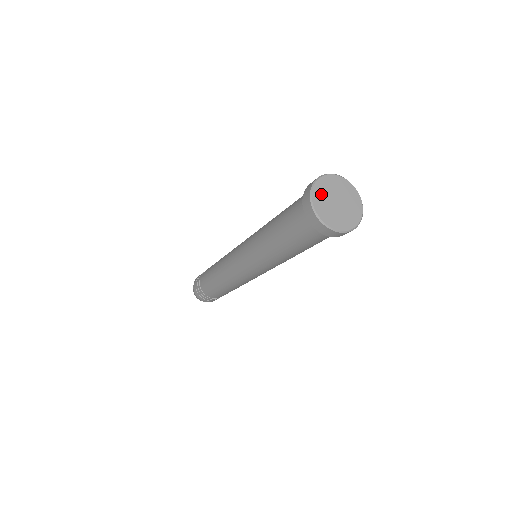
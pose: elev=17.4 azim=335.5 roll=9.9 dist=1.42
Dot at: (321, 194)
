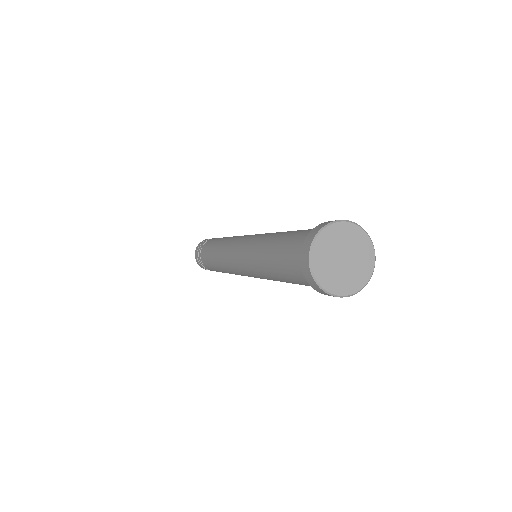
Dot at: (326, 245)
